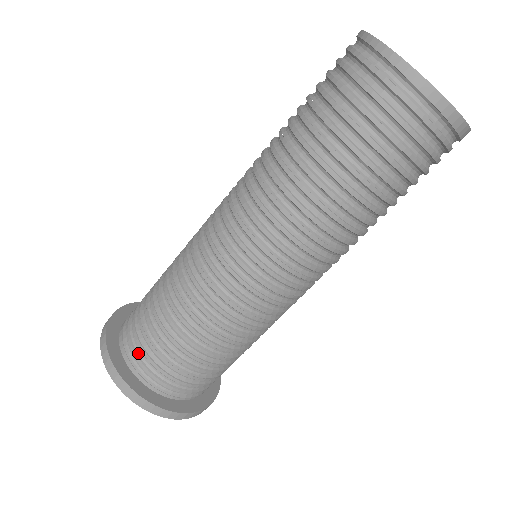
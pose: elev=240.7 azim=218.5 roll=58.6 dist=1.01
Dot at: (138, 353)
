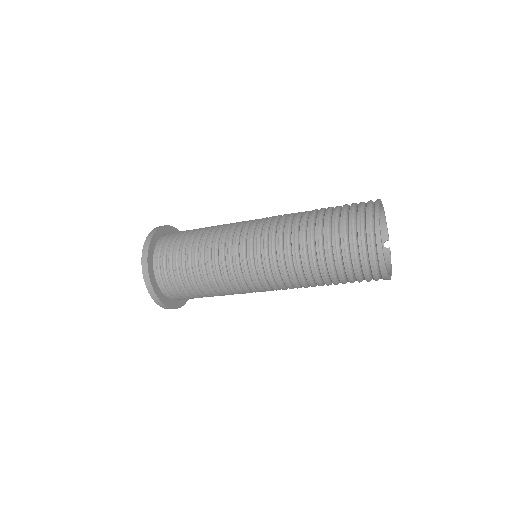
Dot at: (165, 273)
